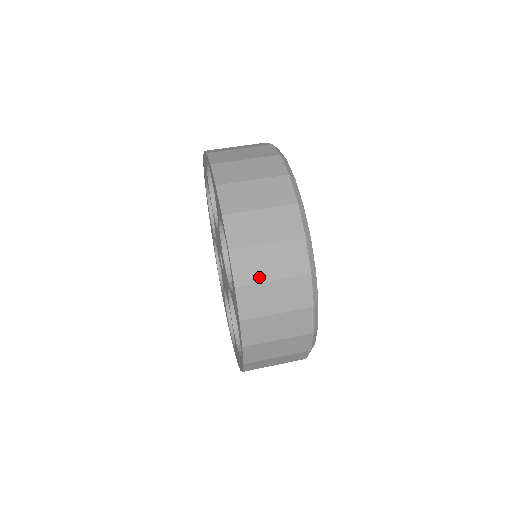
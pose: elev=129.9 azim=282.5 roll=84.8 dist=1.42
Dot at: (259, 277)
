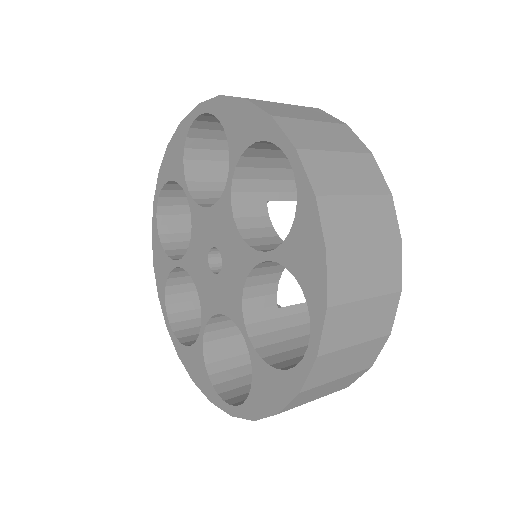
Dot at: (340, 188)
